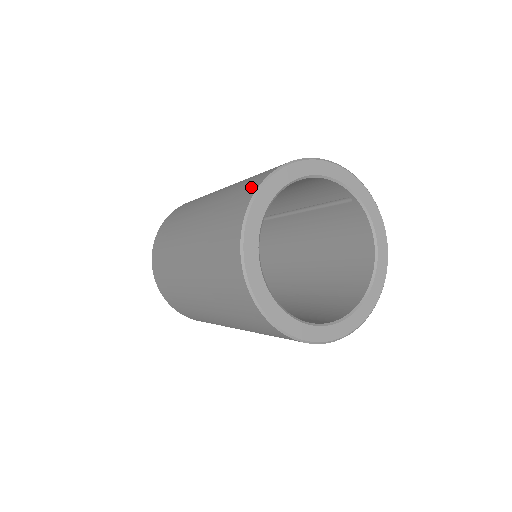
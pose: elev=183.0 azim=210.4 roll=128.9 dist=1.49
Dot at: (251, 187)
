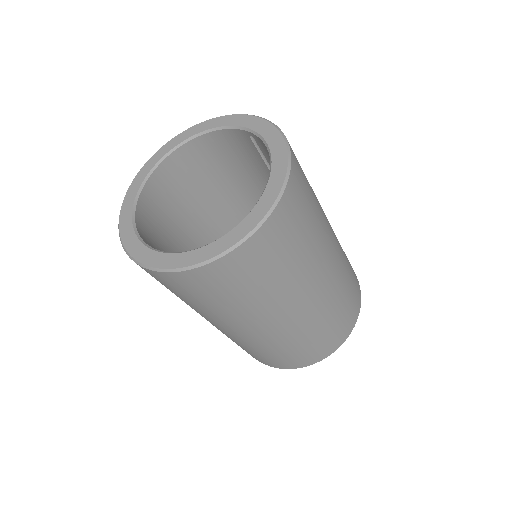
Dot at: occluded
